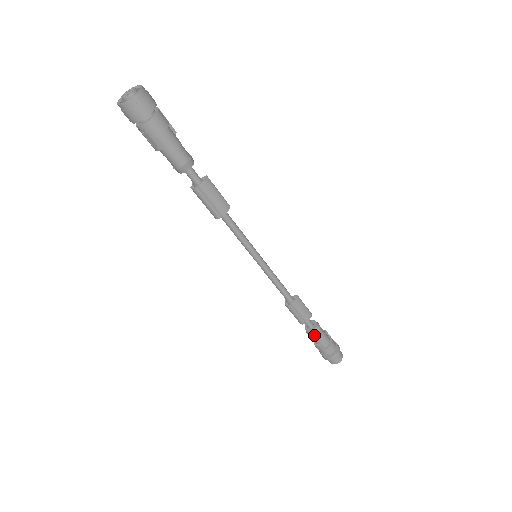
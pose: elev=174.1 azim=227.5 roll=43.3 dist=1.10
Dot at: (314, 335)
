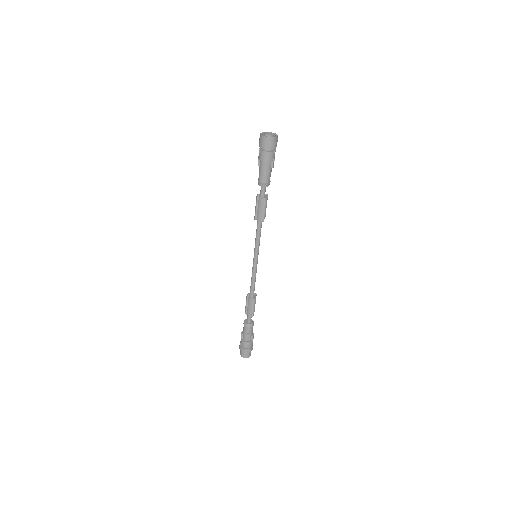
Dot at: (244, 326)
